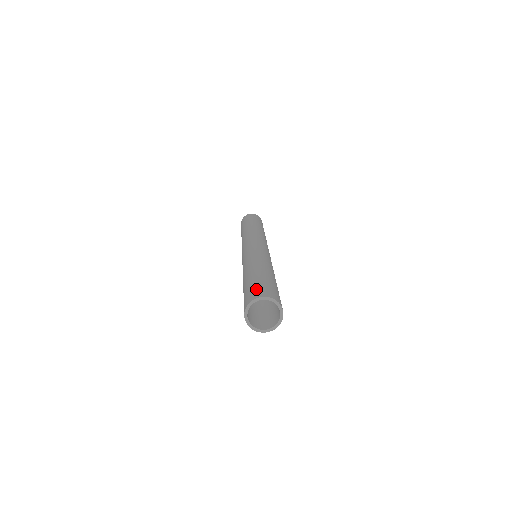
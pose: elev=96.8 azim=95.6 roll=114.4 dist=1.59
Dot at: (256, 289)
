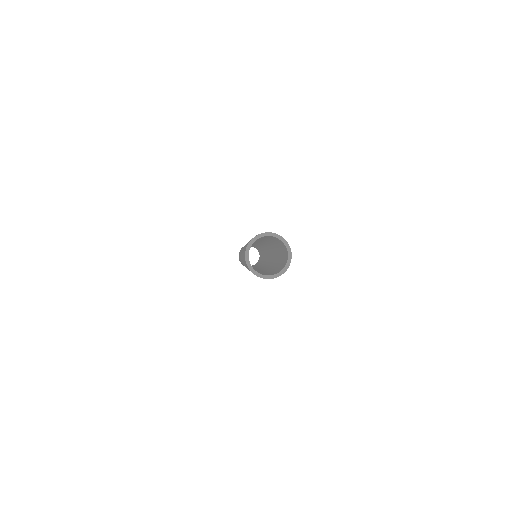
Dot at: occluded
